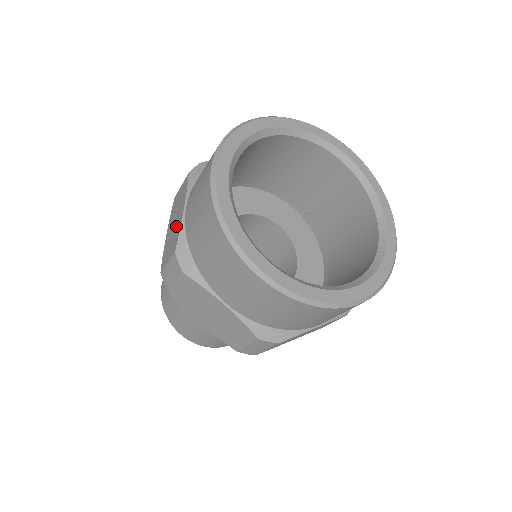
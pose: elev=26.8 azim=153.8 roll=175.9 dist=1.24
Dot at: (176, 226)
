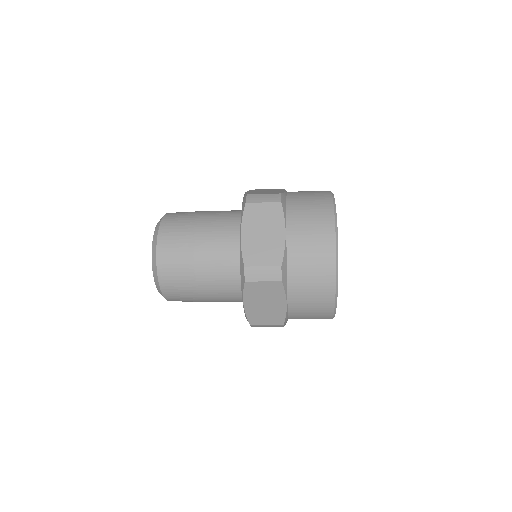
Dot at: (274, 310)
